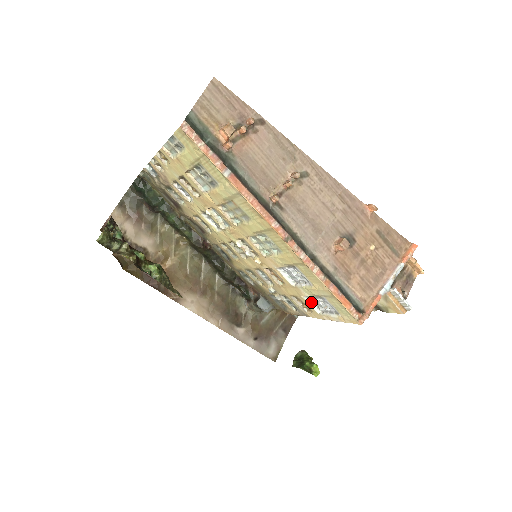
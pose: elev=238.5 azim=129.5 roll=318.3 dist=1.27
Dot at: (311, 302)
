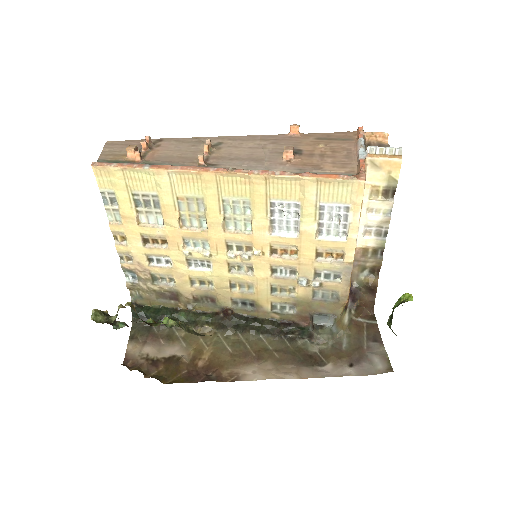
Dot at: (328, 237)
